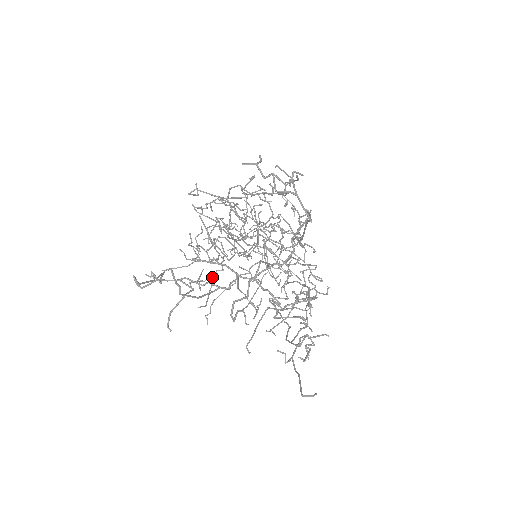
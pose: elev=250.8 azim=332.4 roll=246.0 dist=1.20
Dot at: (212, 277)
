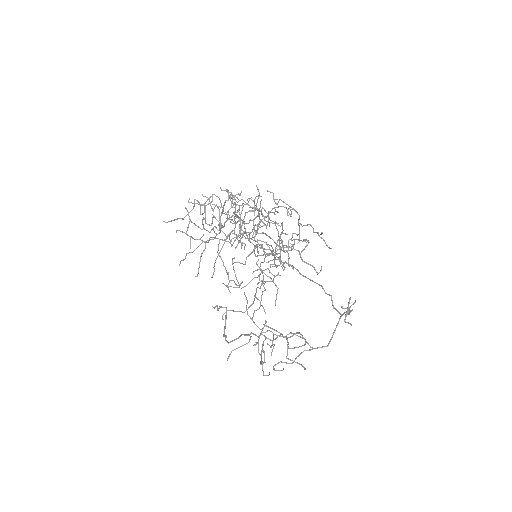
Dot at: (205, 243)
